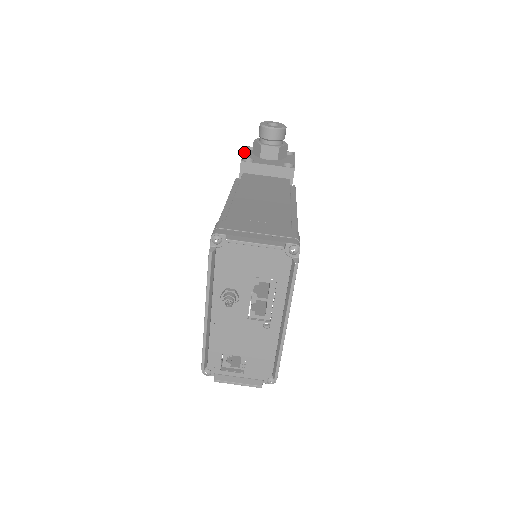
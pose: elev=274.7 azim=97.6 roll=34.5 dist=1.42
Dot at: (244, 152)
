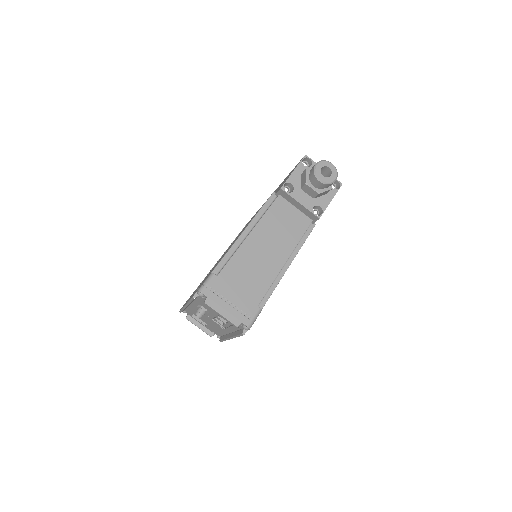
Dot at: (295, 169)
